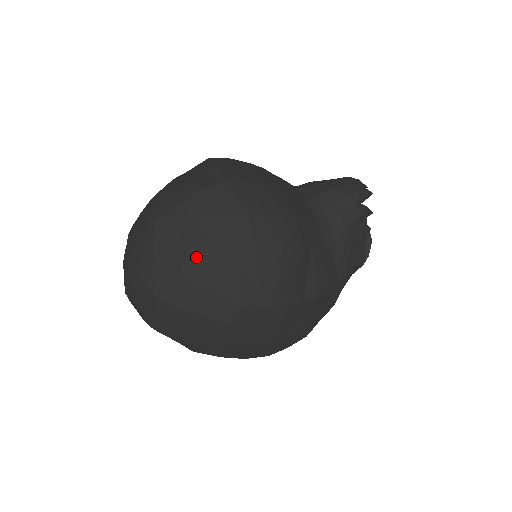
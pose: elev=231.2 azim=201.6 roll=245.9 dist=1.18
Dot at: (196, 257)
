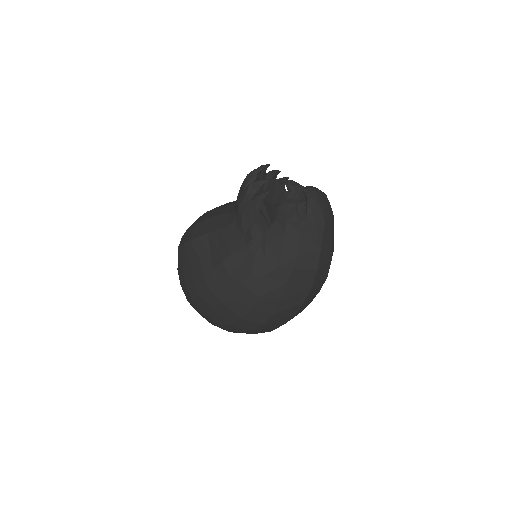
Dot at: occluded
